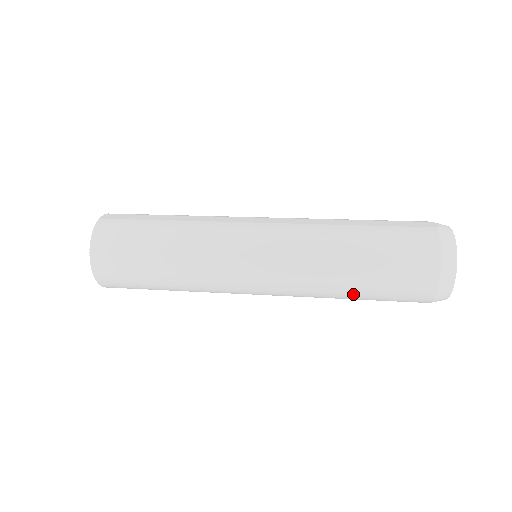
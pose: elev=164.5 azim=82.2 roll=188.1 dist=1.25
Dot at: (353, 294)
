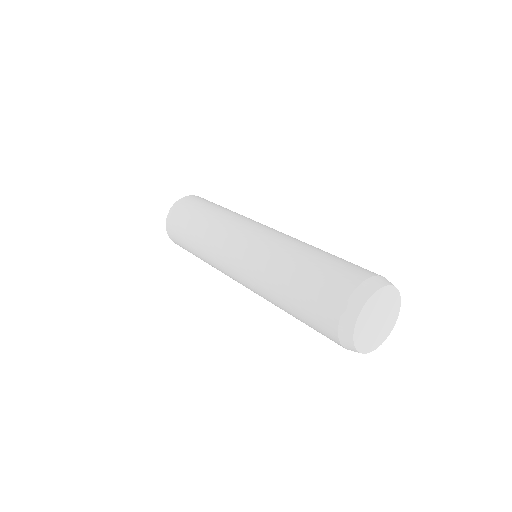
Dot at: occluded
